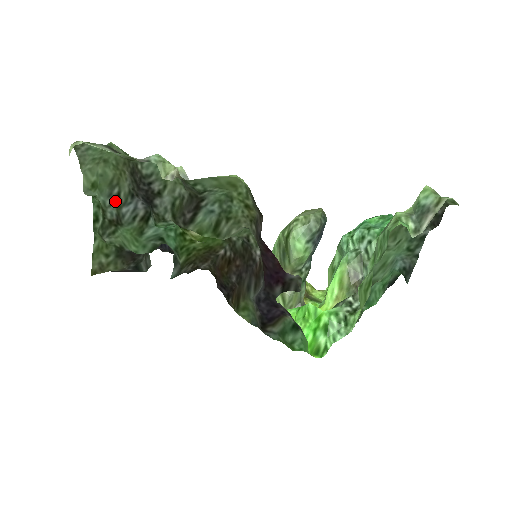
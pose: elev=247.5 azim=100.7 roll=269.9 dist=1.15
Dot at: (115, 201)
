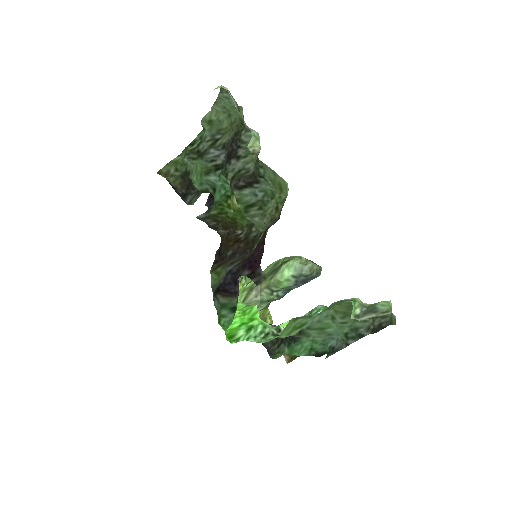
Dot at: (212, 141)
